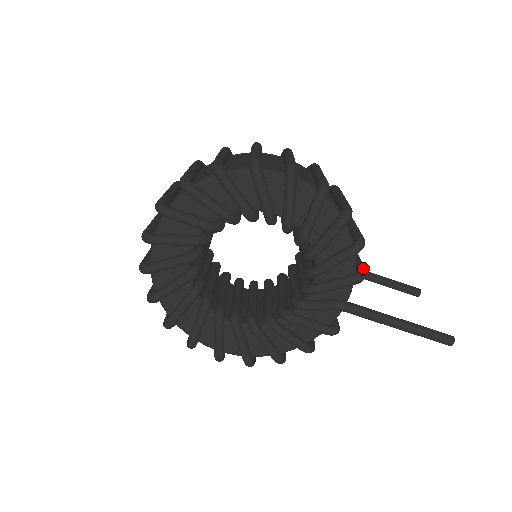
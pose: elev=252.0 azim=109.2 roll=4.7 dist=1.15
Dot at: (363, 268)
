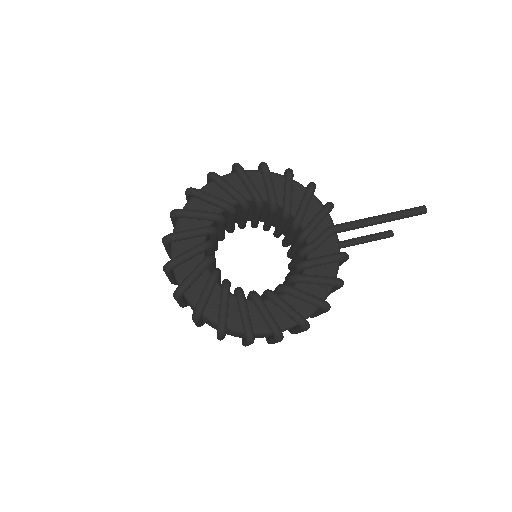
Dot at: occluded
